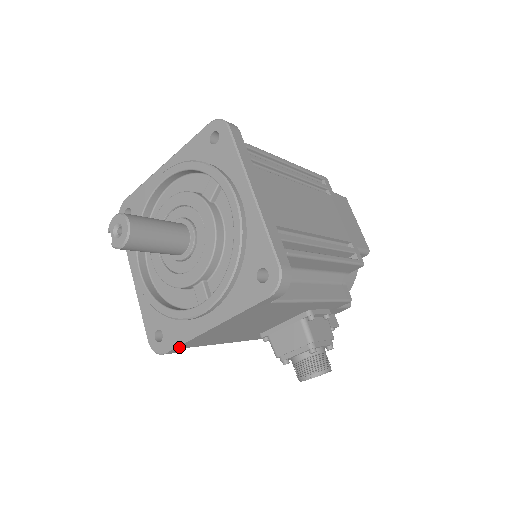
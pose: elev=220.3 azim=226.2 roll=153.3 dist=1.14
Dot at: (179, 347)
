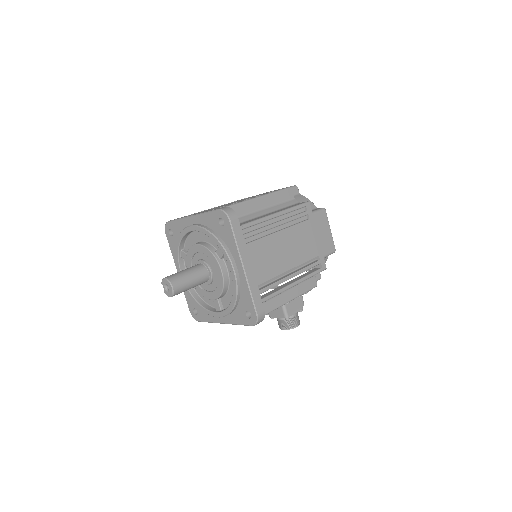
Dot at: occluded
